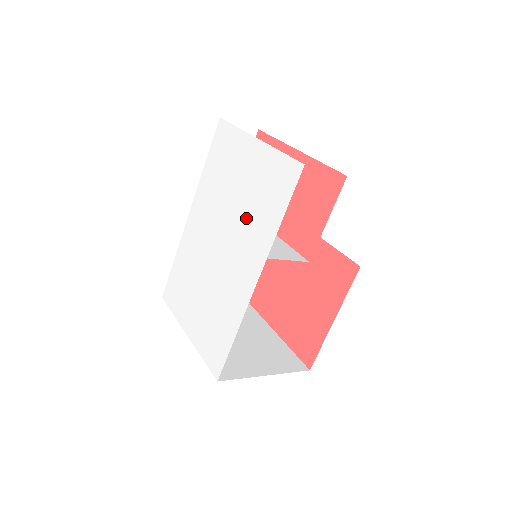
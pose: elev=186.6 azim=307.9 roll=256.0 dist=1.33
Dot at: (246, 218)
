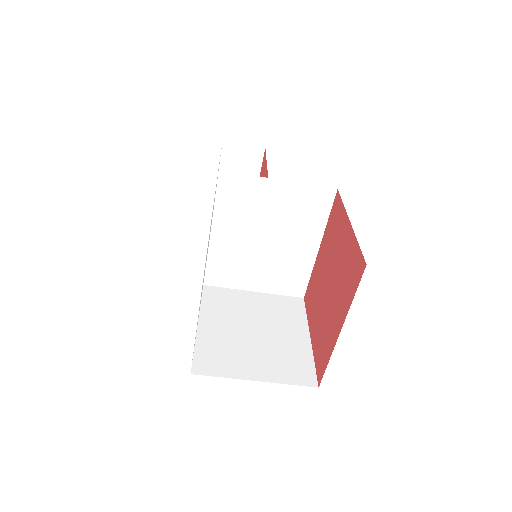
Dot at: occluded
